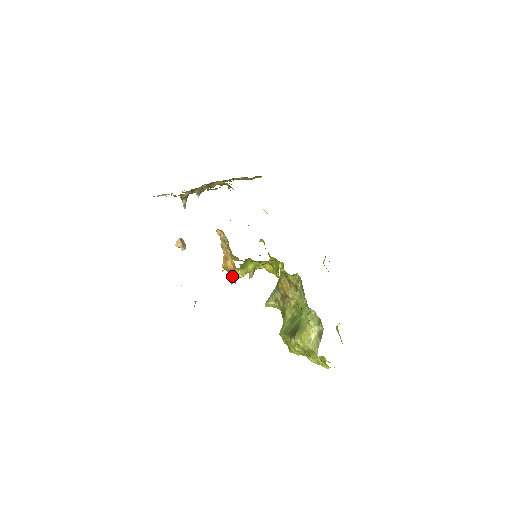
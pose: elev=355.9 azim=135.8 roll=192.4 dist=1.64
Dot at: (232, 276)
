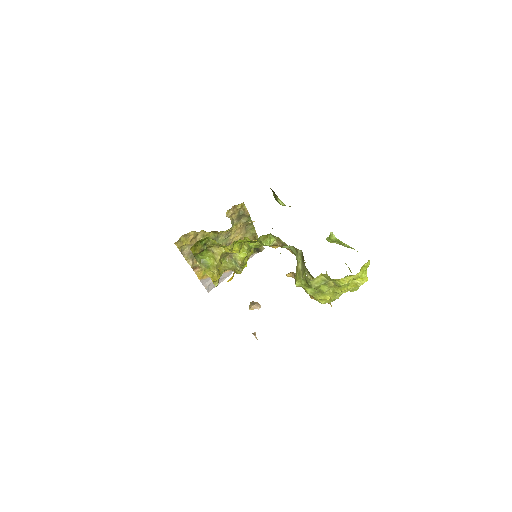
Dot at: occluded
